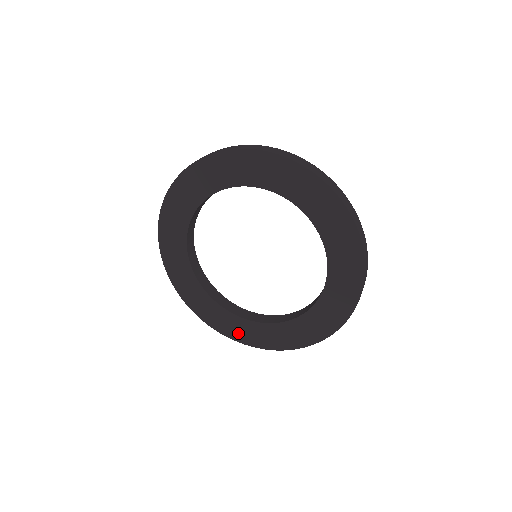
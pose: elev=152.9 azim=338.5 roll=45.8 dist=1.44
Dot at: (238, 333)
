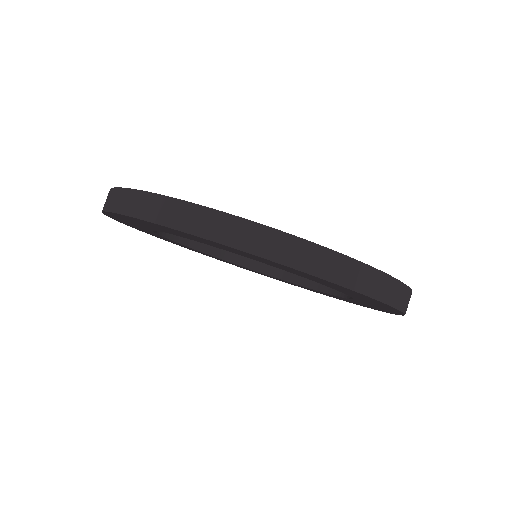
Dot at: occluded
